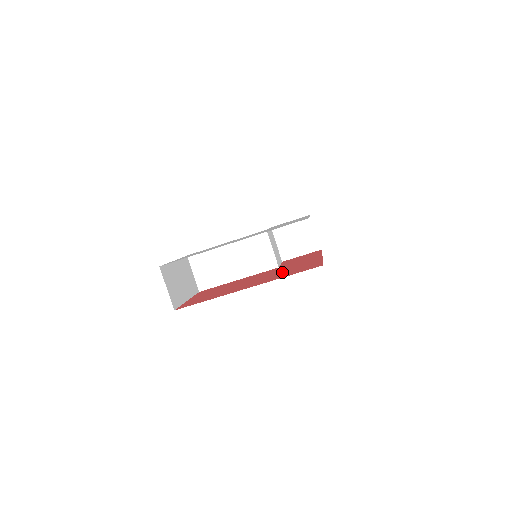
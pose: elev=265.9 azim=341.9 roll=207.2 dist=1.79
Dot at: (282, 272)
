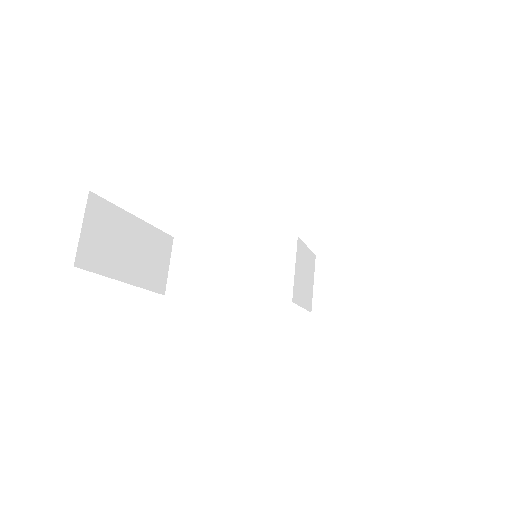
Dot at: occluded
